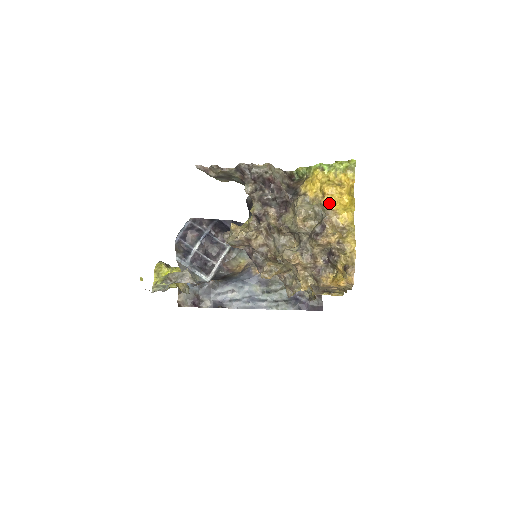
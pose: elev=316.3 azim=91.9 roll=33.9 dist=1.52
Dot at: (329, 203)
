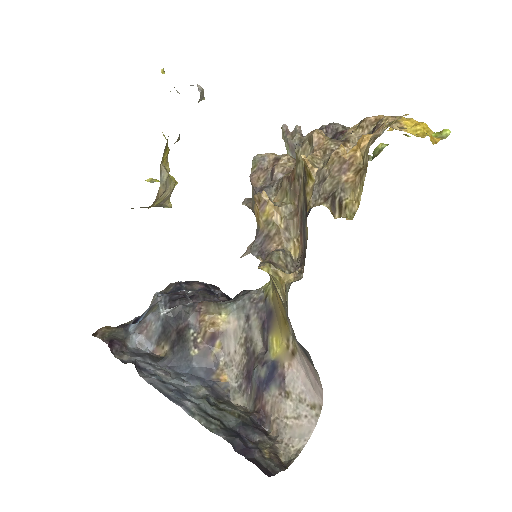
Dot at: occluded
